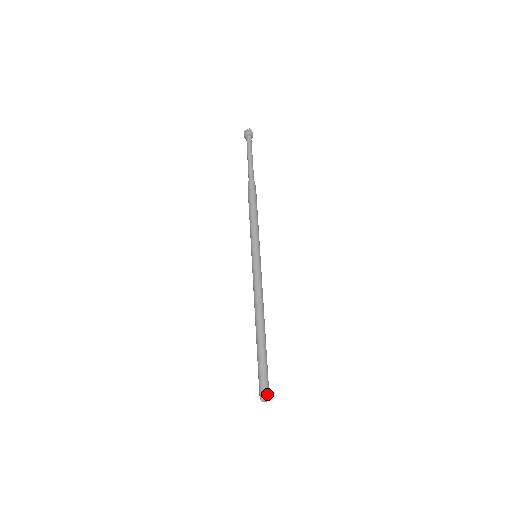
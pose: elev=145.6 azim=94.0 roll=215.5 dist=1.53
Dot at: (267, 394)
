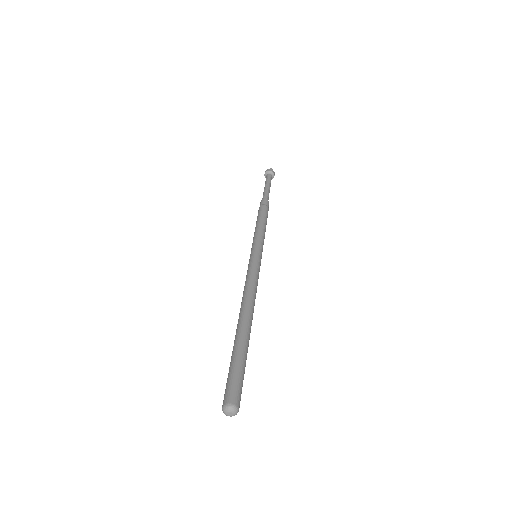
Dot at: (234, 399)
